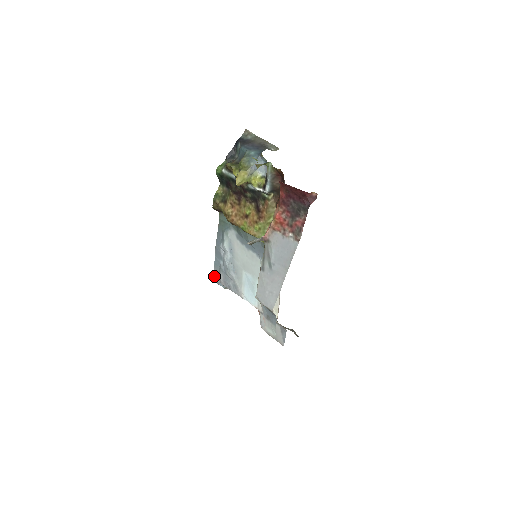
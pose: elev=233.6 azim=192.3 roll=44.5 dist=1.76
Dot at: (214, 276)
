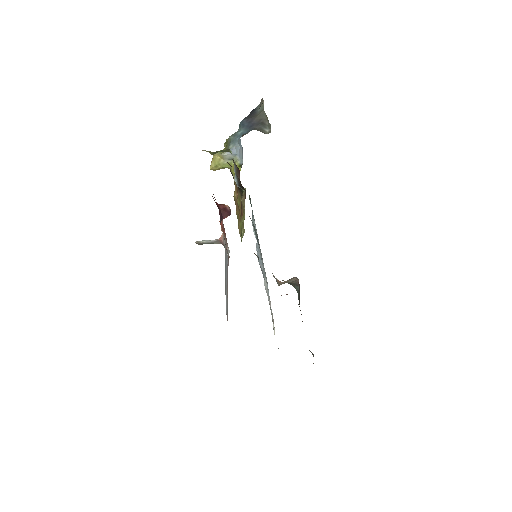
Dot at: occluded
